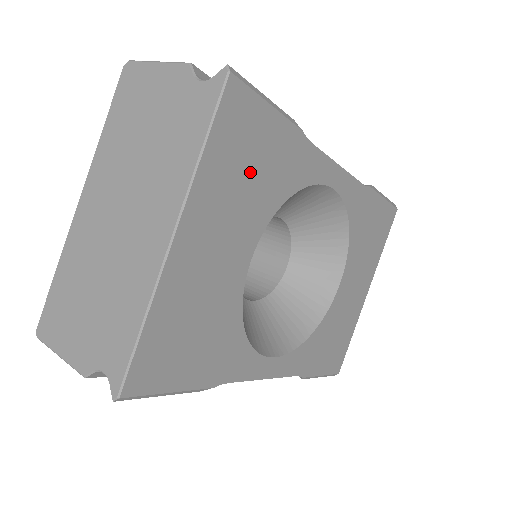
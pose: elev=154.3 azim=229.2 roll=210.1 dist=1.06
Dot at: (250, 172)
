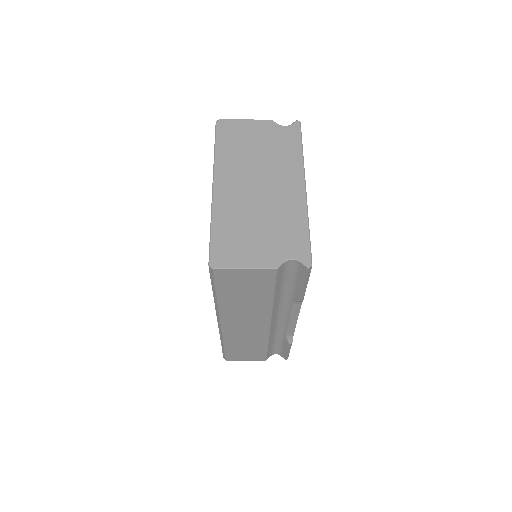
Dot at: occluded
